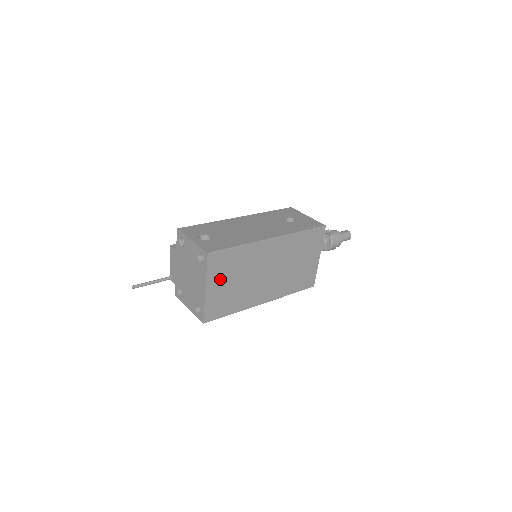
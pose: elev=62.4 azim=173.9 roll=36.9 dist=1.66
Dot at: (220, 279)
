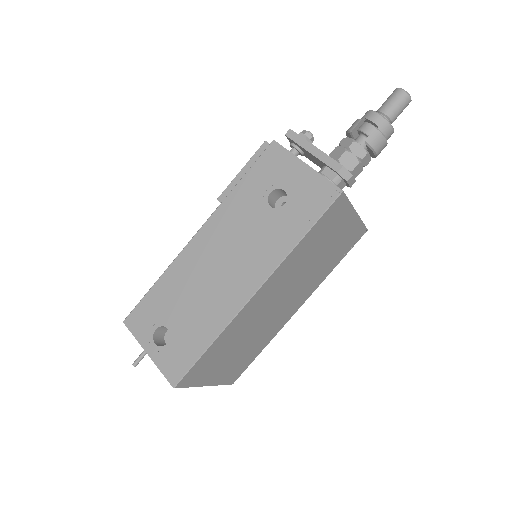
Dot at: (216, 368)
